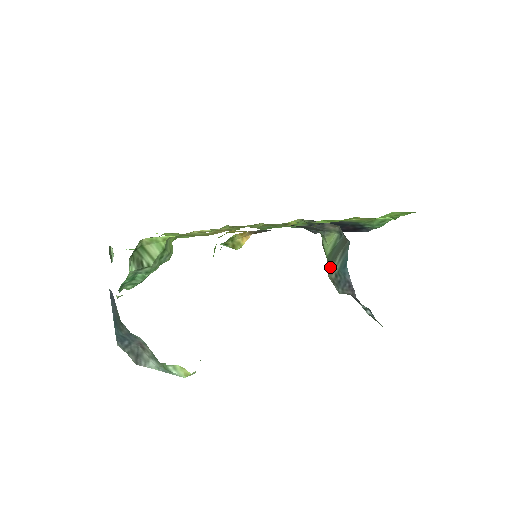
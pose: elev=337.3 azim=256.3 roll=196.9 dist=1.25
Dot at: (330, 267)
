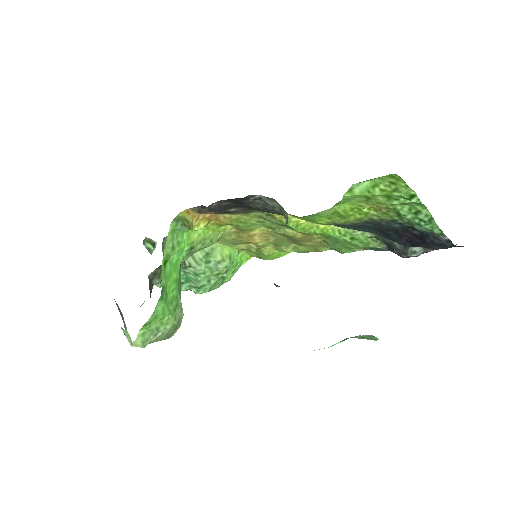
Dot at: occluded
